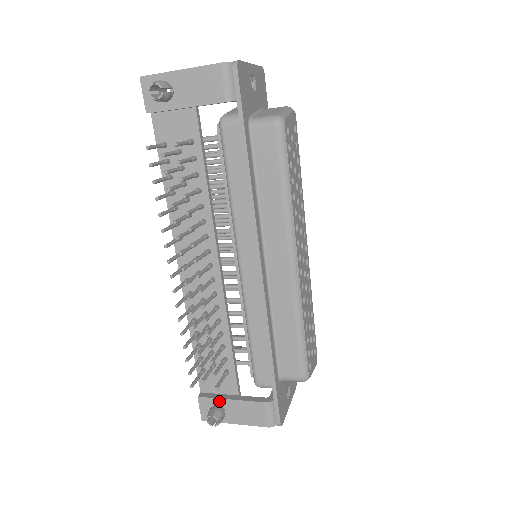
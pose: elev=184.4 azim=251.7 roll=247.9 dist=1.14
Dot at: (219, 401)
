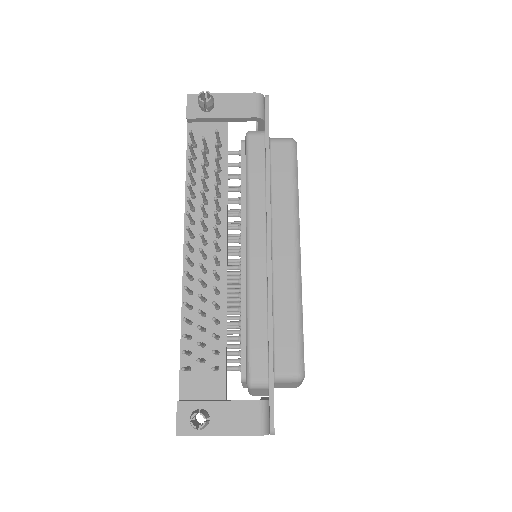
Dot at: (203, 404)
